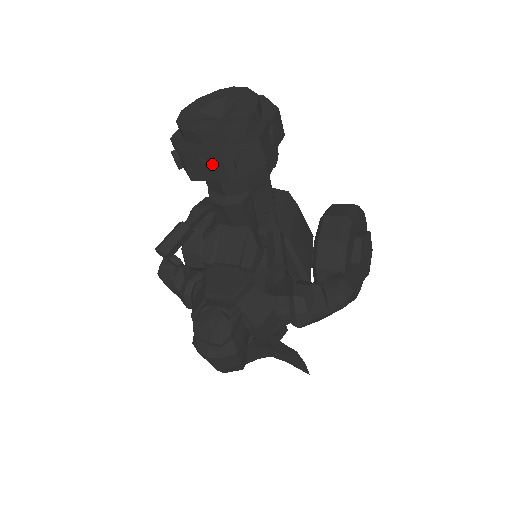
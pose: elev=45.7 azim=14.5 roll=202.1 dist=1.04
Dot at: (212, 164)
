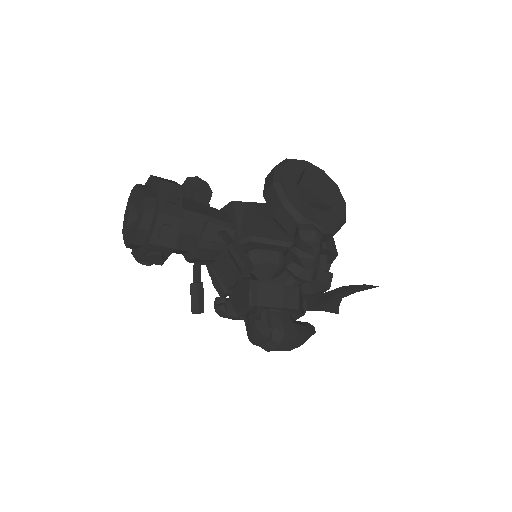
Dot at: (156, 251)
